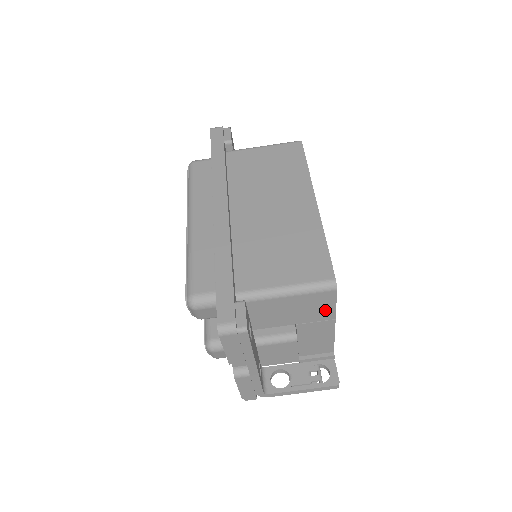
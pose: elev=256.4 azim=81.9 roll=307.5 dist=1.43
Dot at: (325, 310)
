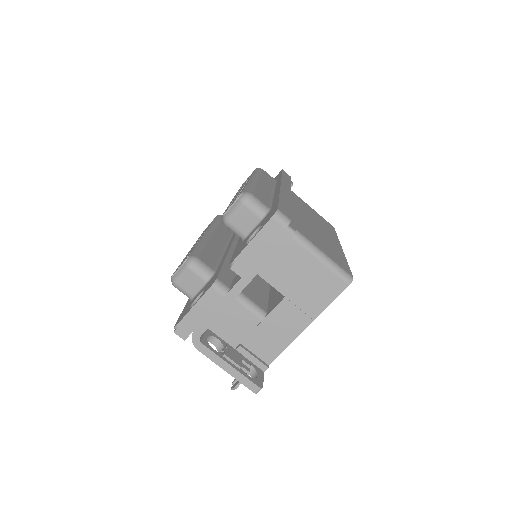
Dot at: (319, 301)
